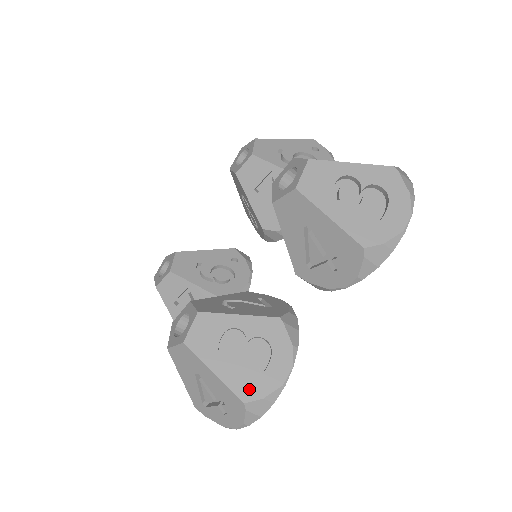
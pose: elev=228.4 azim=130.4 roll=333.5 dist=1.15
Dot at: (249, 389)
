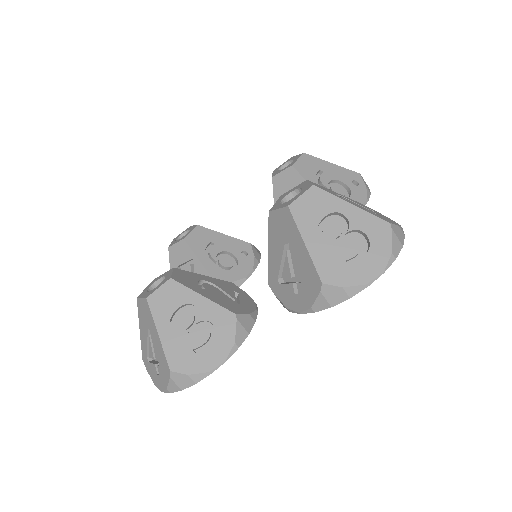
Dot at: (180, 361)
